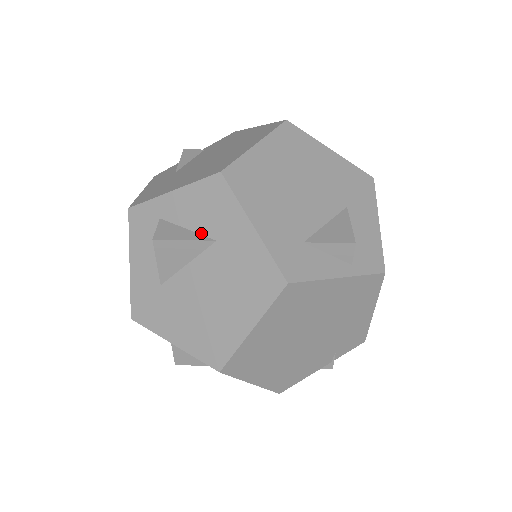
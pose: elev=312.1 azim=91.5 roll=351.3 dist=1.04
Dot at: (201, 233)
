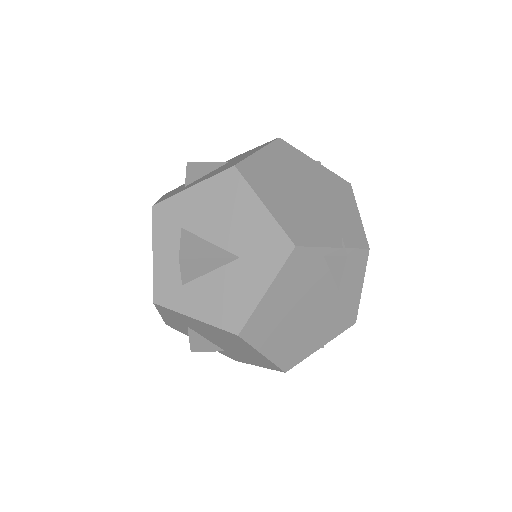
Dot at: occluded
